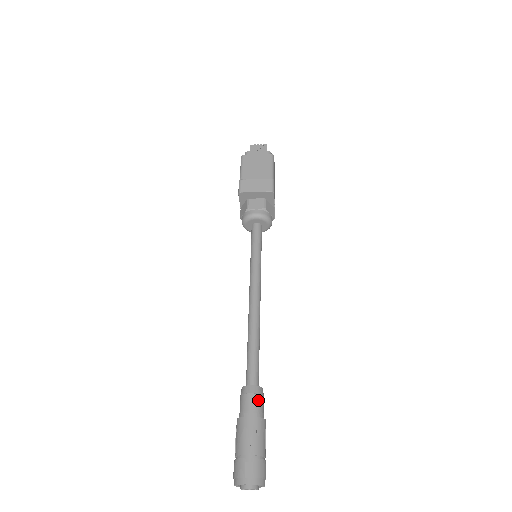
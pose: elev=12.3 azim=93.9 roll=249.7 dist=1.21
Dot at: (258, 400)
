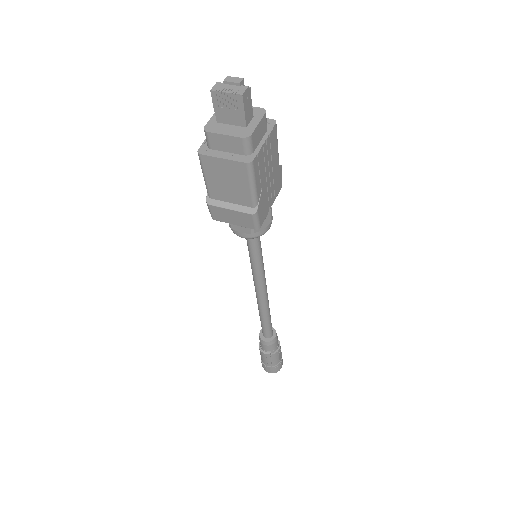
Dot at: (271, 347)
